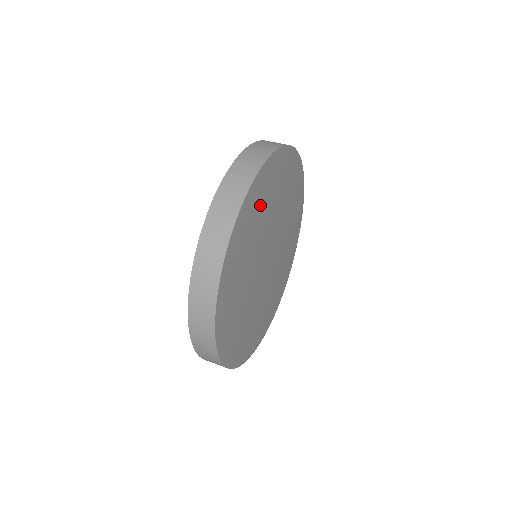
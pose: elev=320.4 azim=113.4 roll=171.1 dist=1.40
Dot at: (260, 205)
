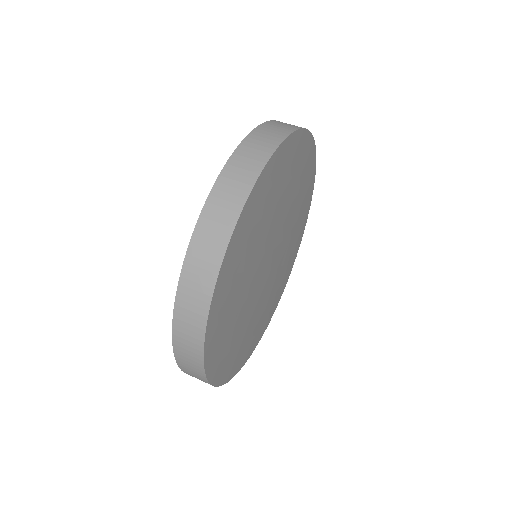
Dot at: (259, 215)
